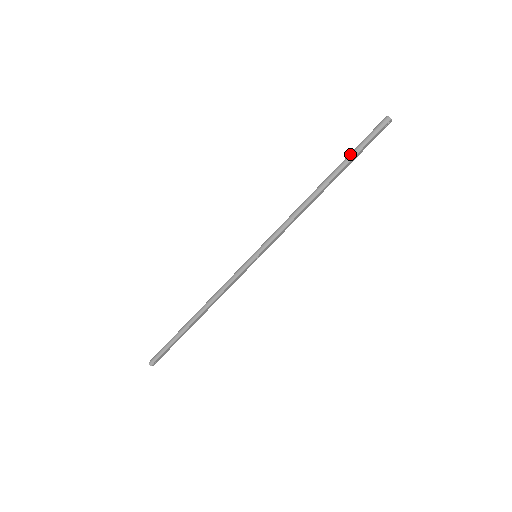
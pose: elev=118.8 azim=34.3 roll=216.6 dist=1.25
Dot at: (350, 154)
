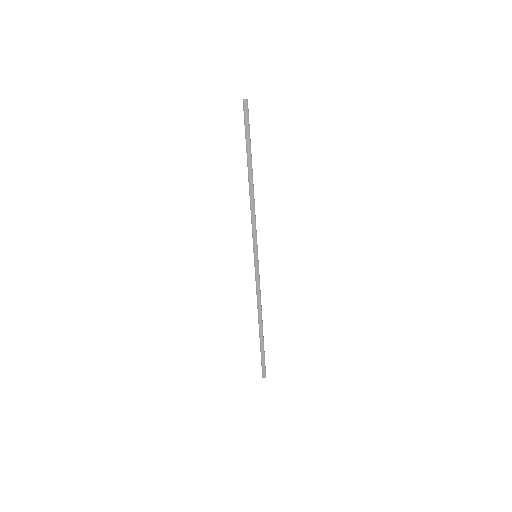
Dot at: (246, 144)
